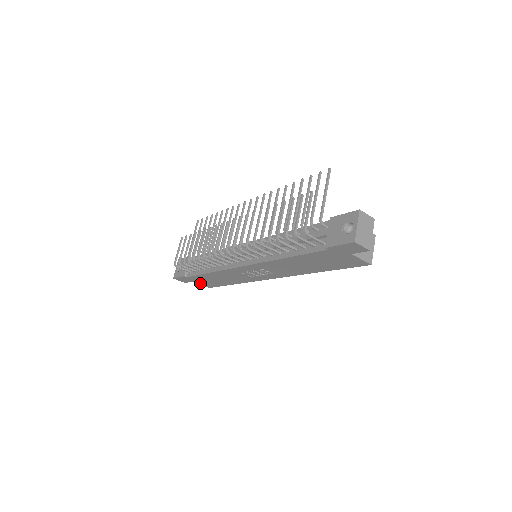
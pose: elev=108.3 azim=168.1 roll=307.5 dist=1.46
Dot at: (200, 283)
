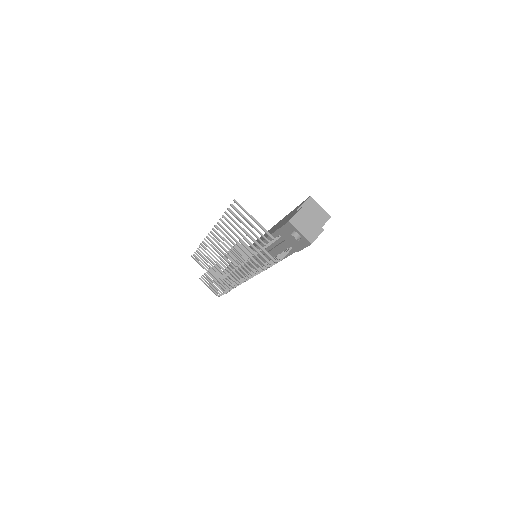
Dot at: occluded
